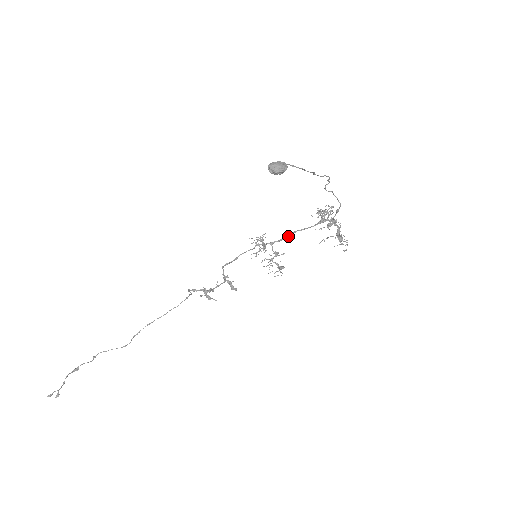
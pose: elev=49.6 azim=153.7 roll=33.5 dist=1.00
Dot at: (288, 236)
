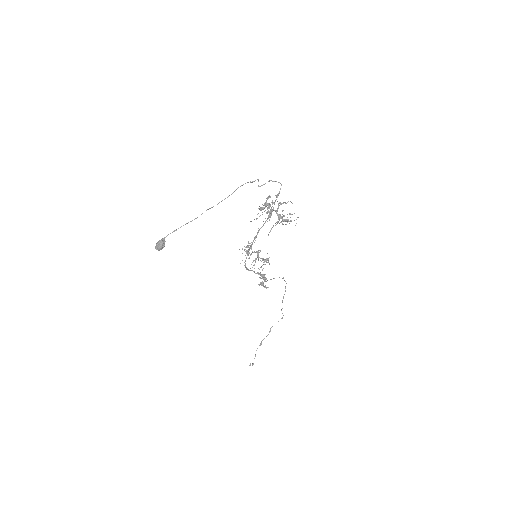
Dot at: (255, 238)
